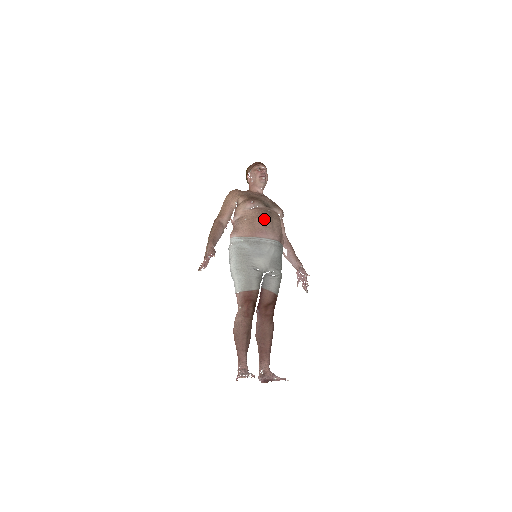
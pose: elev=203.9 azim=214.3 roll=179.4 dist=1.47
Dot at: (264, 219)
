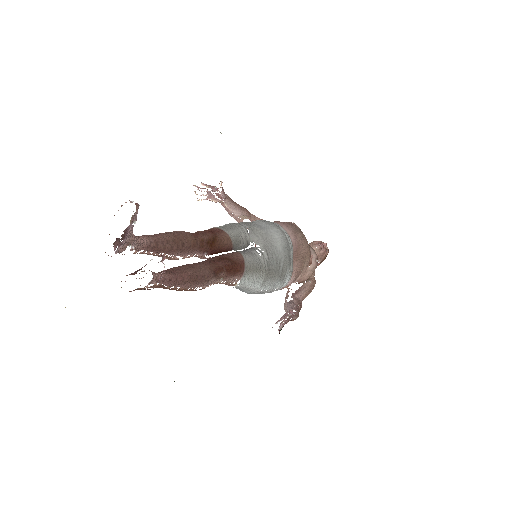
Dot at: occluded
